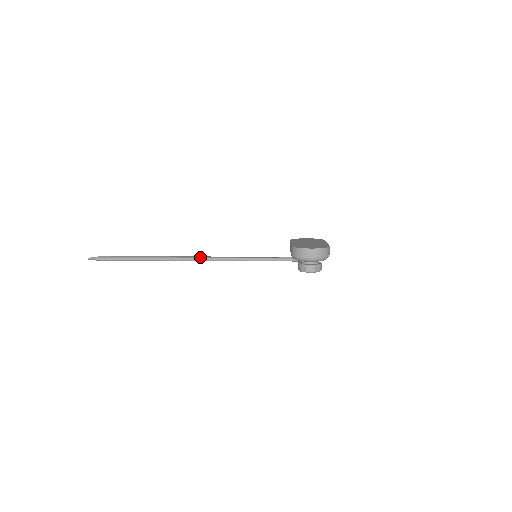
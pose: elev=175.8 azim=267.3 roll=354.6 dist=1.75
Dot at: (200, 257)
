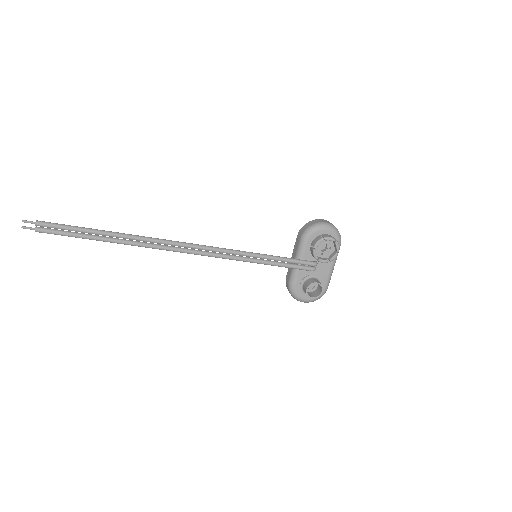
Dot at: (187, 243)
